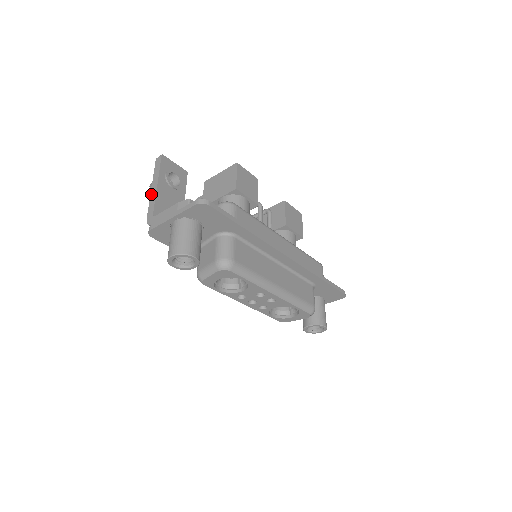
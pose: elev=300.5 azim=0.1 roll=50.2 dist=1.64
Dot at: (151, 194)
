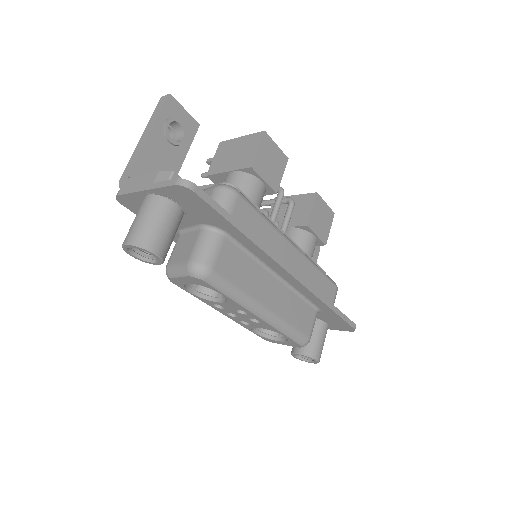
Dot at: (138, 145)
